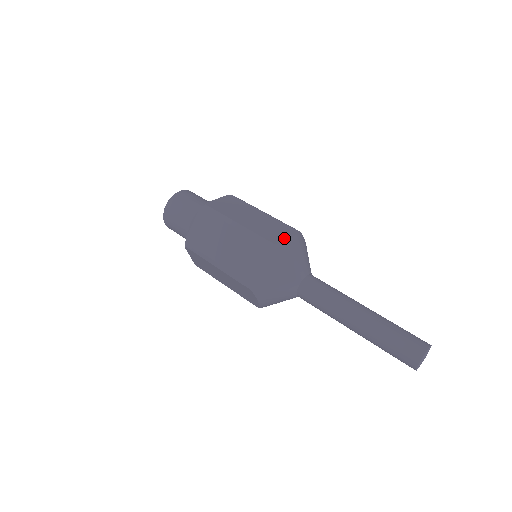
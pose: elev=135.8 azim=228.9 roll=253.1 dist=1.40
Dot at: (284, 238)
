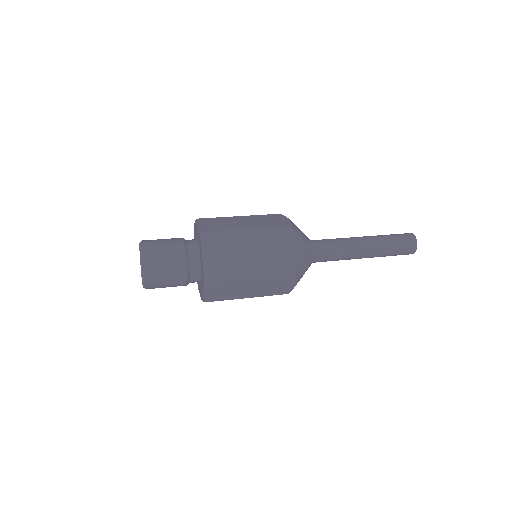
Dot at: (286, 221)
